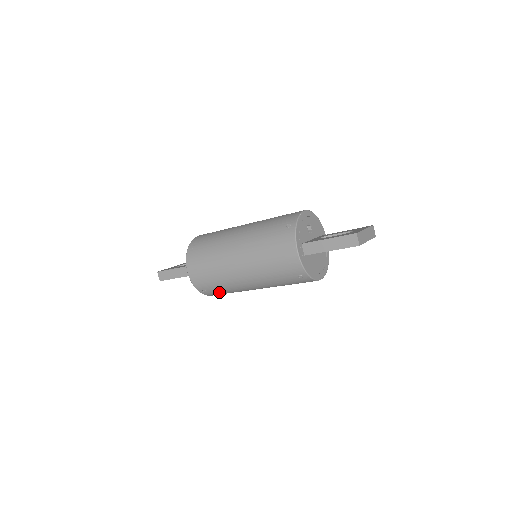
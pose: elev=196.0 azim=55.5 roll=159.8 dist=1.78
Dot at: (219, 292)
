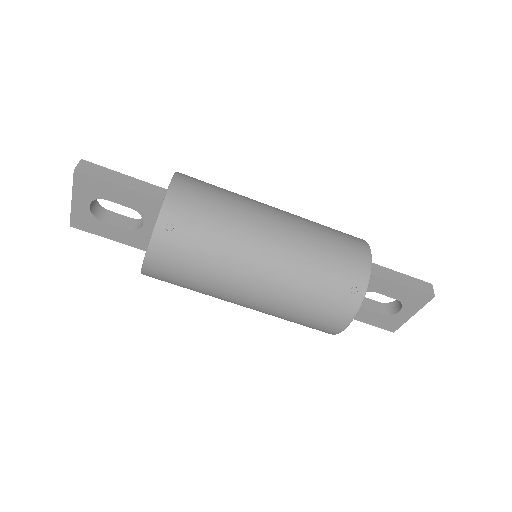
Dot at: (188, 248)
